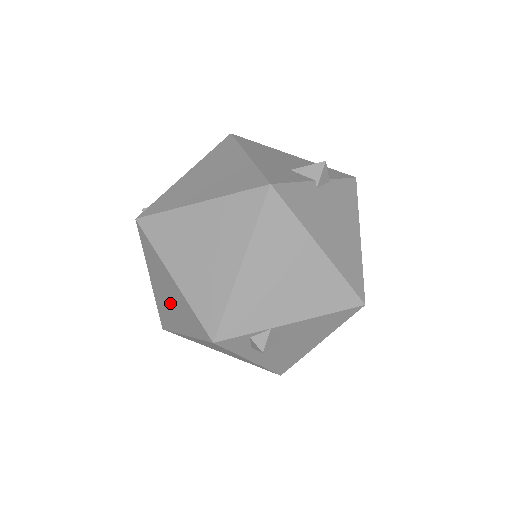
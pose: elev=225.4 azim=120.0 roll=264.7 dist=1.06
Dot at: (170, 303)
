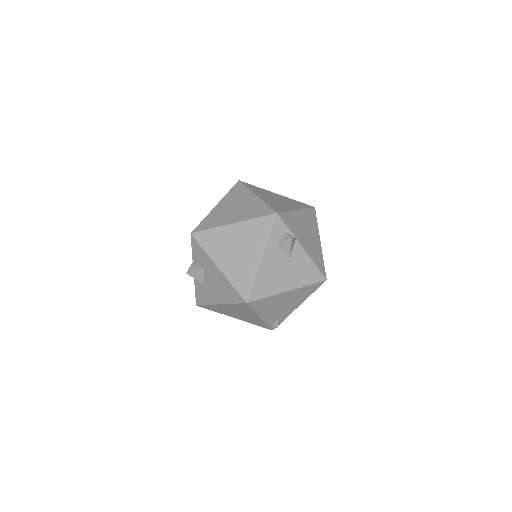
Dot at: (234, 210)
